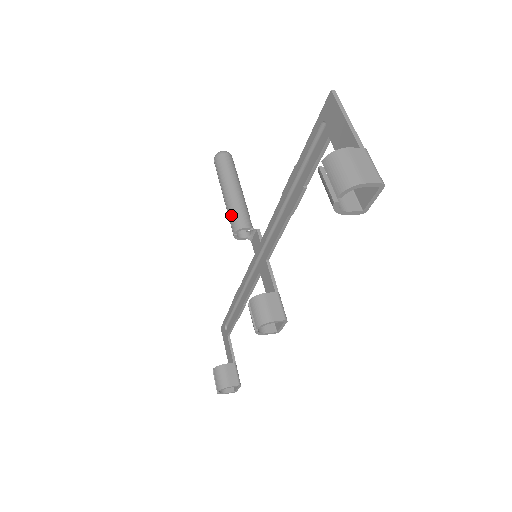
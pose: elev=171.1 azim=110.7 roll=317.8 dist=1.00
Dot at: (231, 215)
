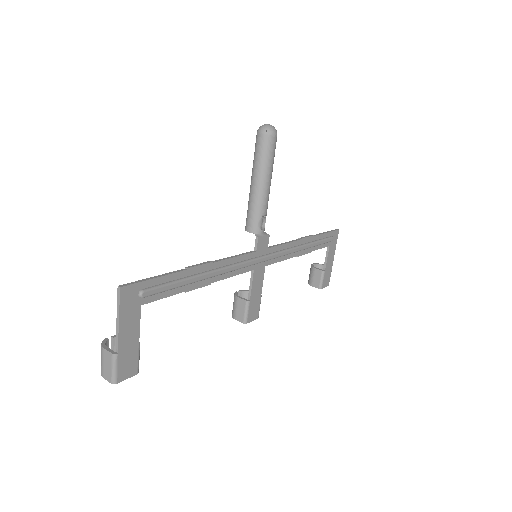
Dot at: (247, 211)
